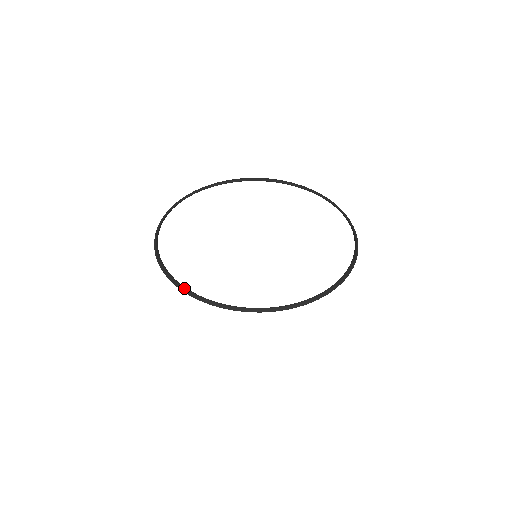
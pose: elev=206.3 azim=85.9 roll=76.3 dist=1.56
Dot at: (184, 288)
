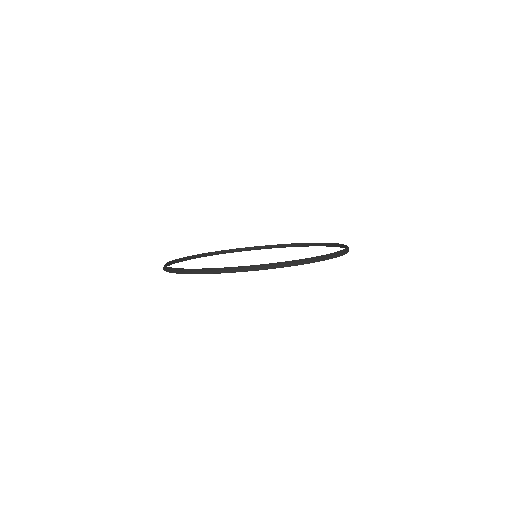
Dot at: (195, 256)
